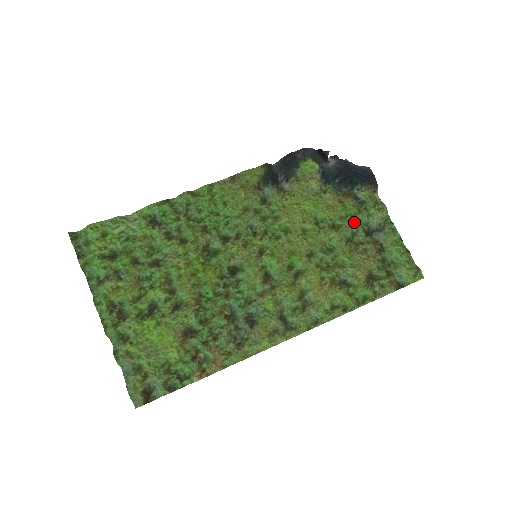
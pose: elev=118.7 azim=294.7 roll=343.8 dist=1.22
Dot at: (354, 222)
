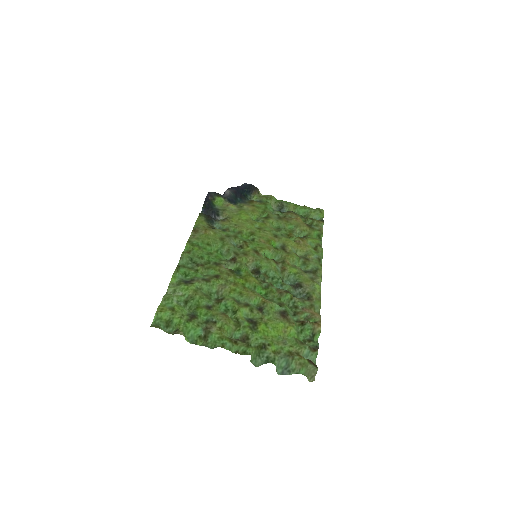
Dot at: (269, 211)
